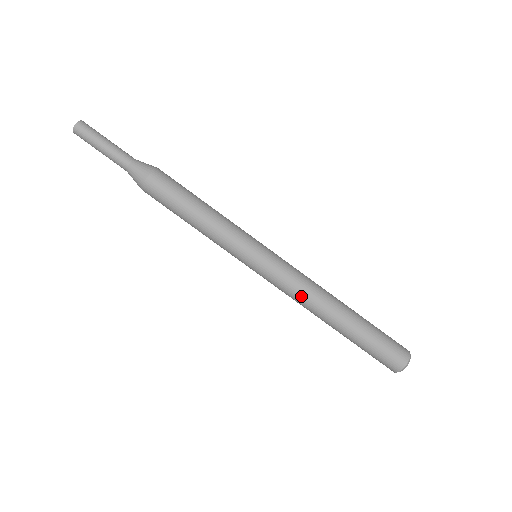
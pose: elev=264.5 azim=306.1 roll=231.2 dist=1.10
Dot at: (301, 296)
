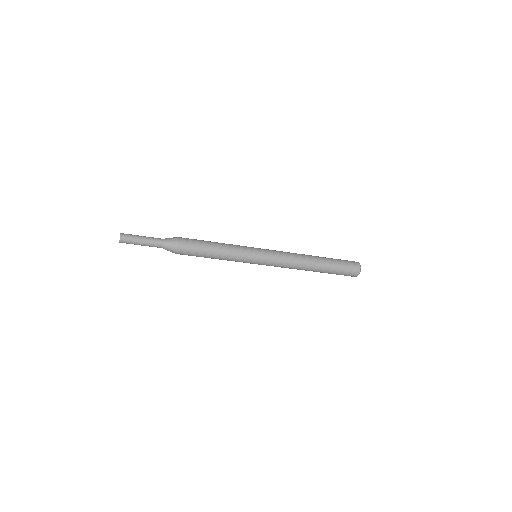
Dot at: (291, 266)
